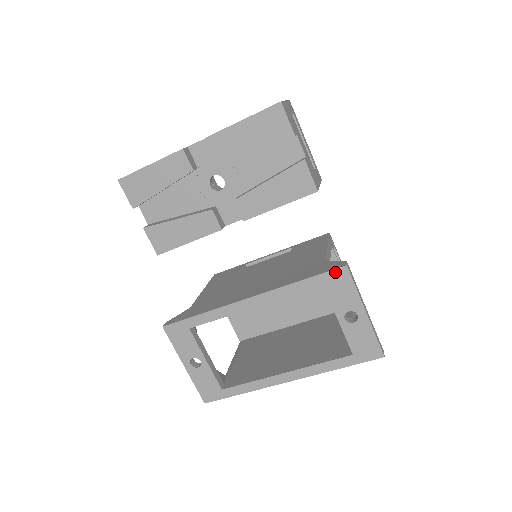
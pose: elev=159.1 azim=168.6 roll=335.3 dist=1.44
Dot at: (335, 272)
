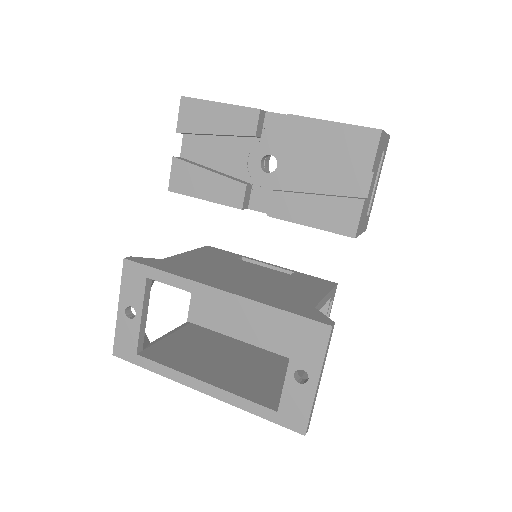
Dot at: (317, 324)
